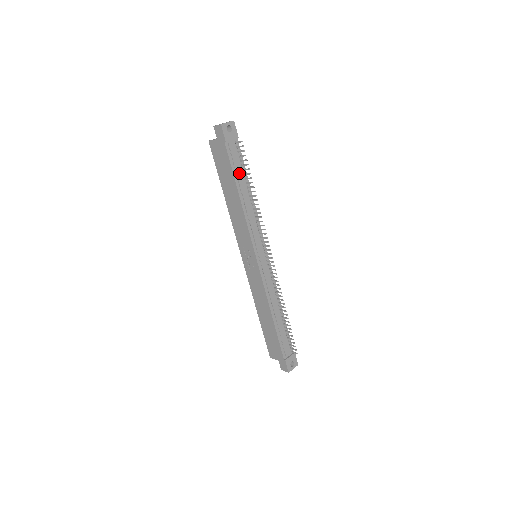
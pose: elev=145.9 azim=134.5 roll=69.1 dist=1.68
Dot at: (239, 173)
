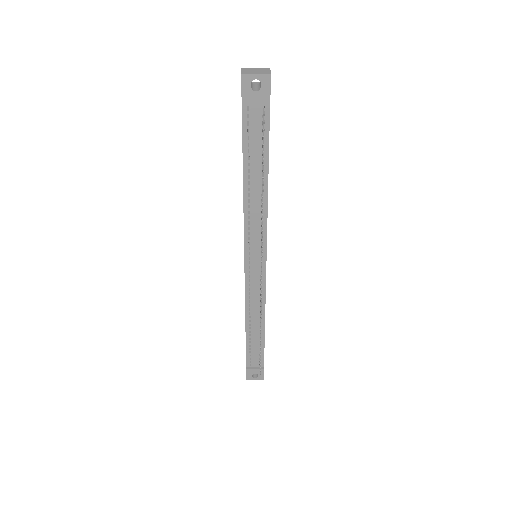
Dot at: (254, 154)
